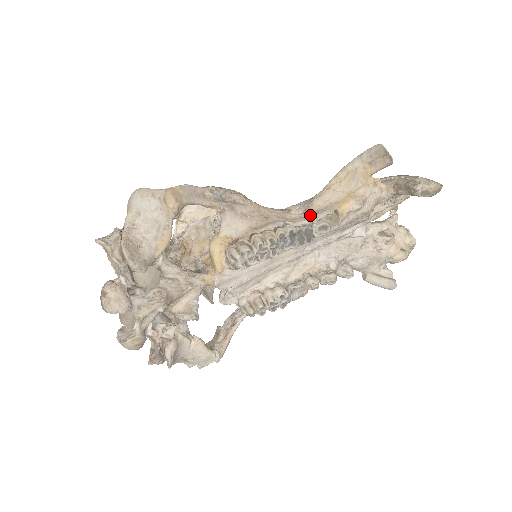
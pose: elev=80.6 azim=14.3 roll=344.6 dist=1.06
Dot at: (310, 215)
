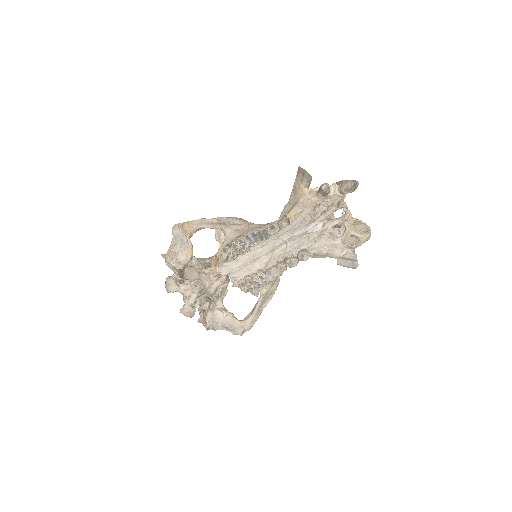
Dot at: occluded
